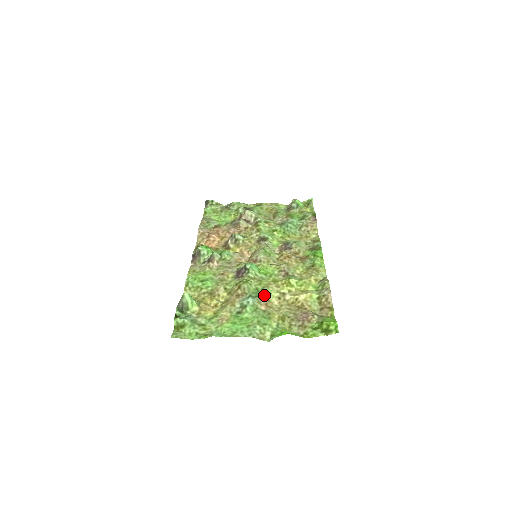
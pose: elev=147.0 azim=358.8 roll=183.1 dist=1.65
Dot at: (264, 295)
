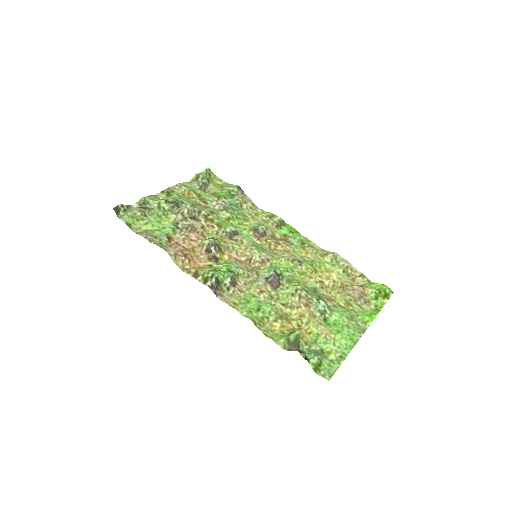
Dot at: (316, 292)
